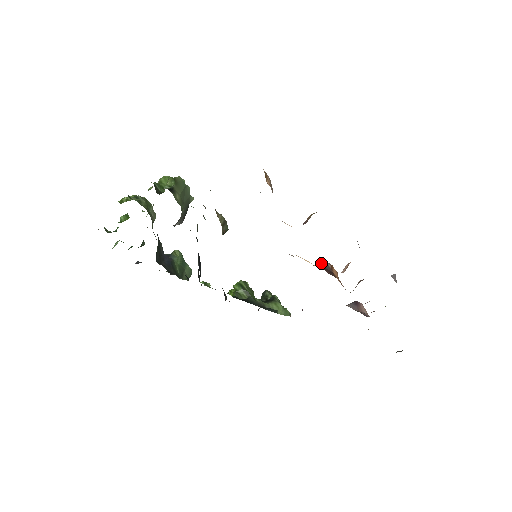
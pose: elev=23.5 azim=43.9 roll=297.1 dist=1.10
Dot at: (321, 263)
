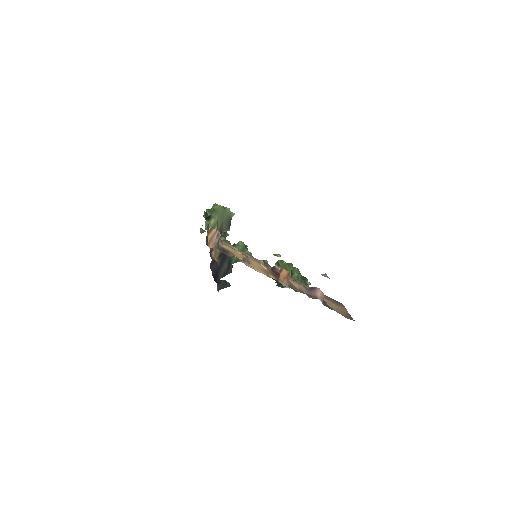
Dot at: (273, 268)
